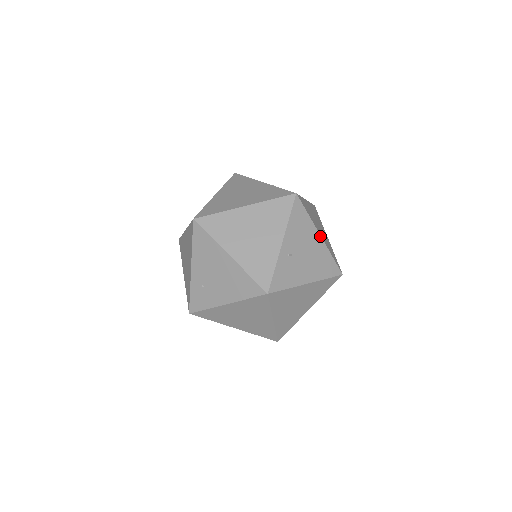
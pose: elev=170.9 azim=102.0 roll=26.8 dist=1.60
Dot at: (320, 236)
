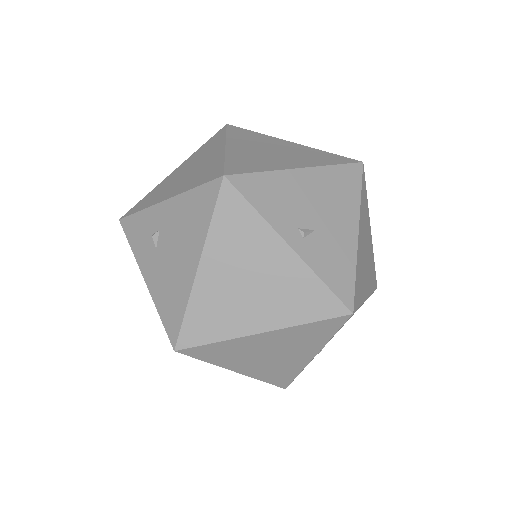
Dot at: (366, 299)
